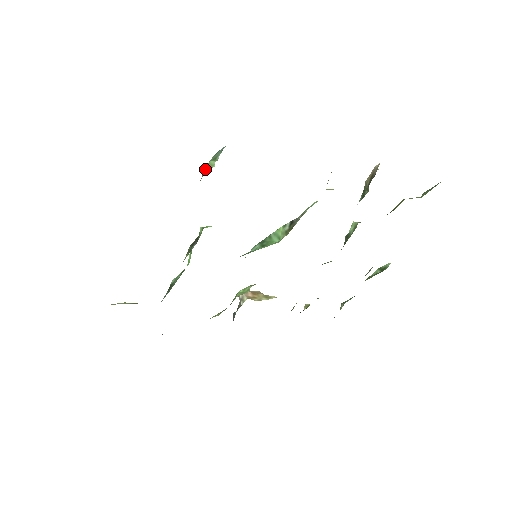
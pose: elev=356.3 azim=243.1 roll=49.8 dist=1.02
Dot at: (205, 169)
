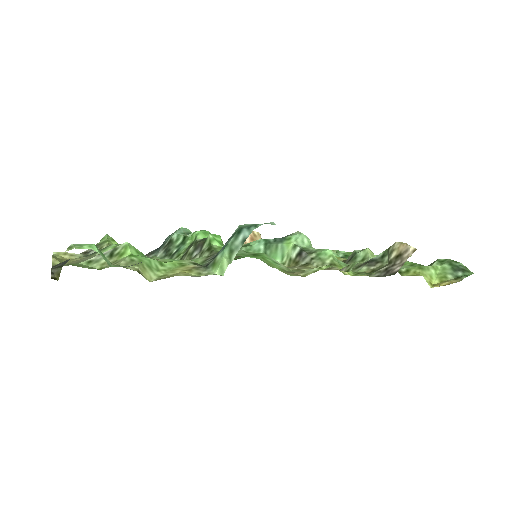
Dot at: (218, 257)
